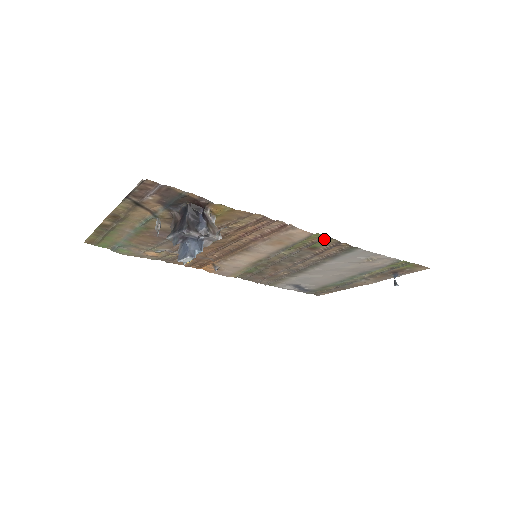
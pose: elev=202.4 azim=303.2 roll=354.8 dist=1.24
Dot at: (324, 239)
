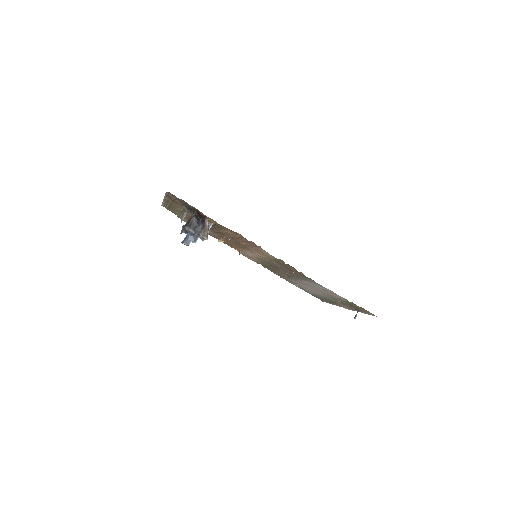
Dot at: (287, 264)
